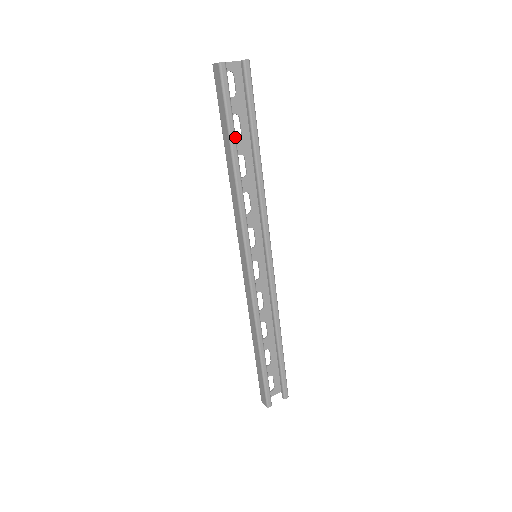
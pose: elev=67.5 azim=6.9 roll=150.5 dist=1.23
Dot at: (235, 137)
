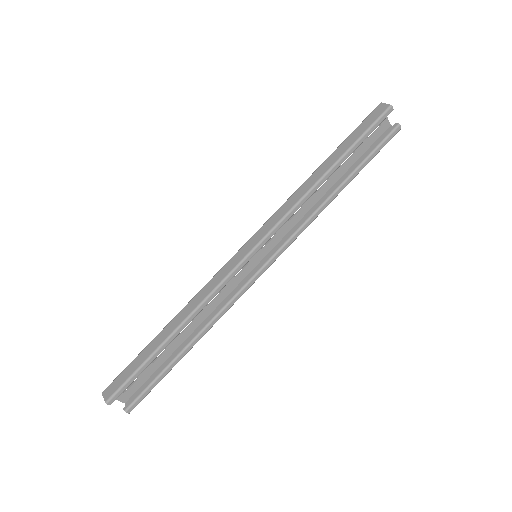
Dot at: occluded
